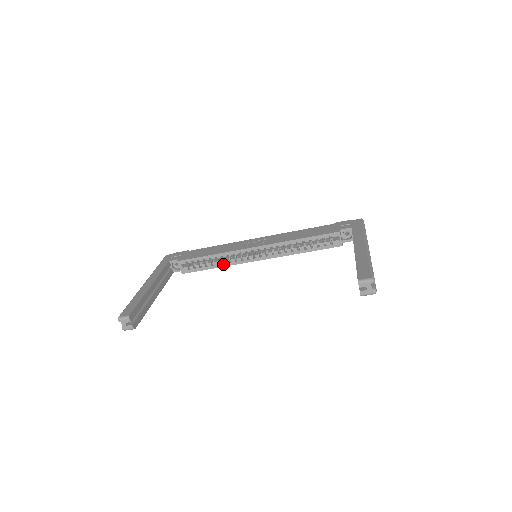
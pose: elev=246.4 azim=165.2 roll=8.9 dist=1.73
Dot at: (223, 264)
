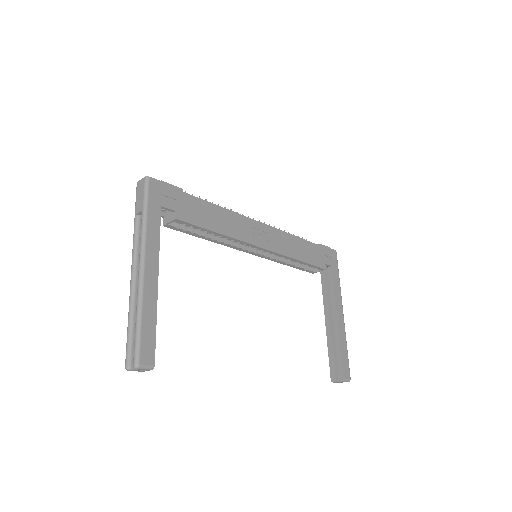
Dot at: (217, 241)
